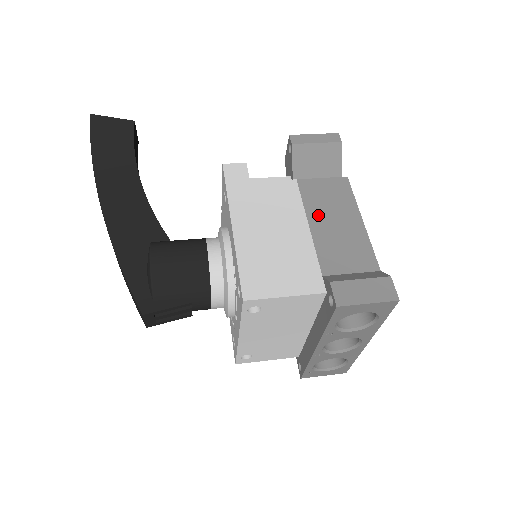
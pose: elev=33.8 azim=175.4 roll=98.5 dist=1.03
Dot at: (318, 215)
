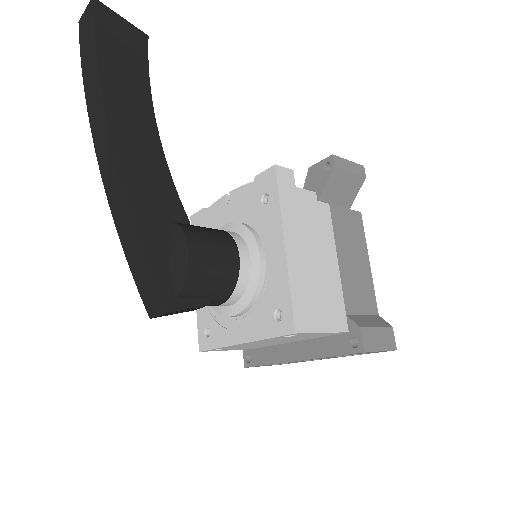
Dot at: (343, 249)
